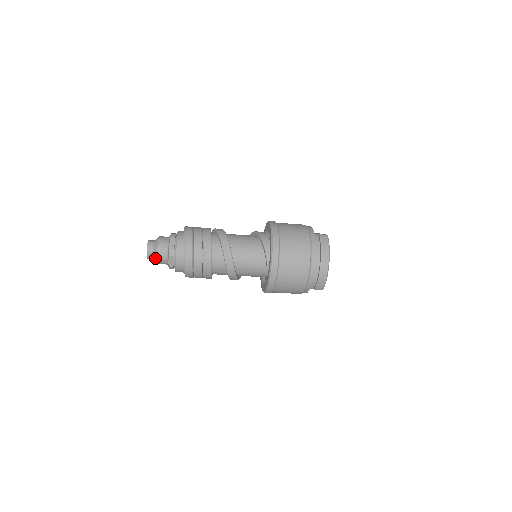
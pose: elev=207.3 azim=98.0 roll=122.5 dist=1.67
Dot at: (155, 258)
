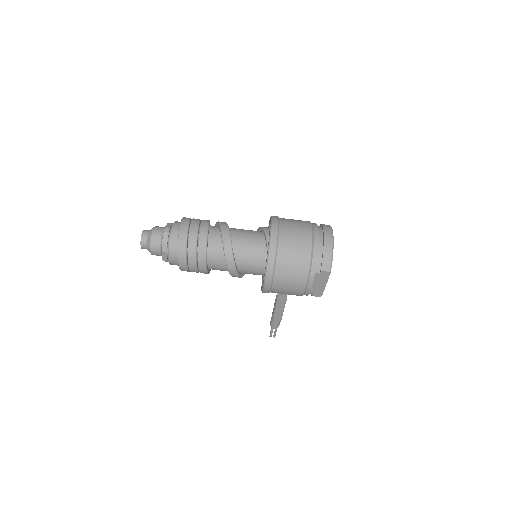
Dot at: (149, 240)
